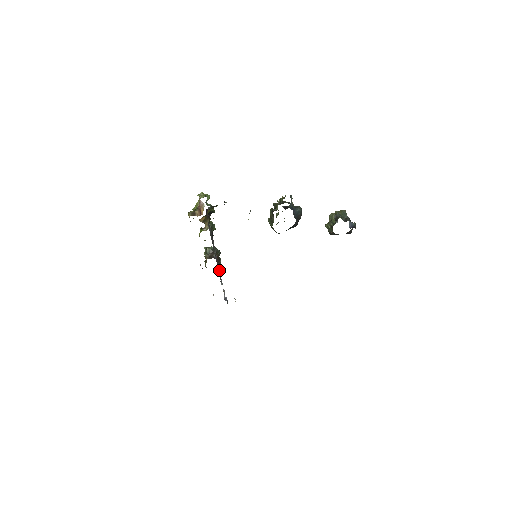
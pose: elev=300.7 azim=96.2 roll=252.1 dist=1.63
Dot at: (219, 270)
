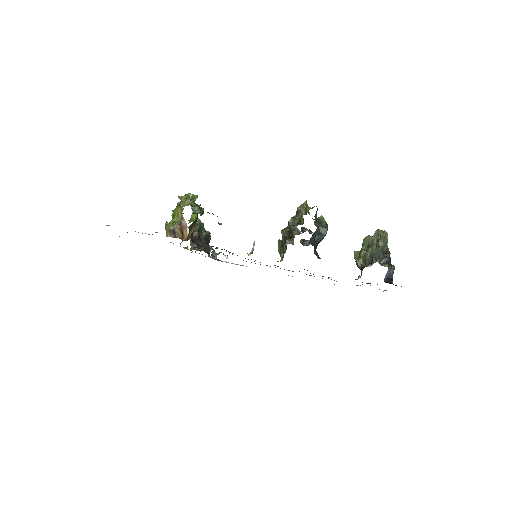
Dot at: (208, 249)
